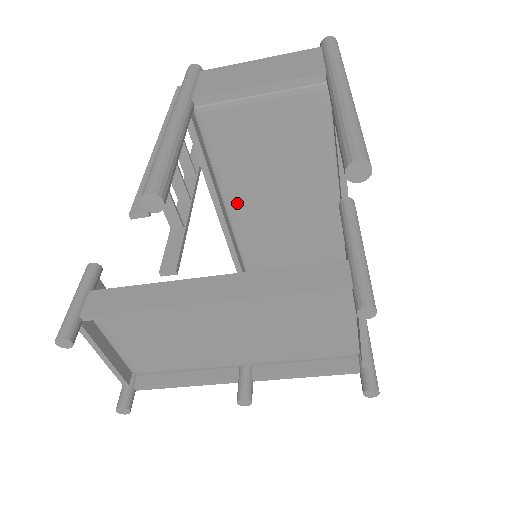
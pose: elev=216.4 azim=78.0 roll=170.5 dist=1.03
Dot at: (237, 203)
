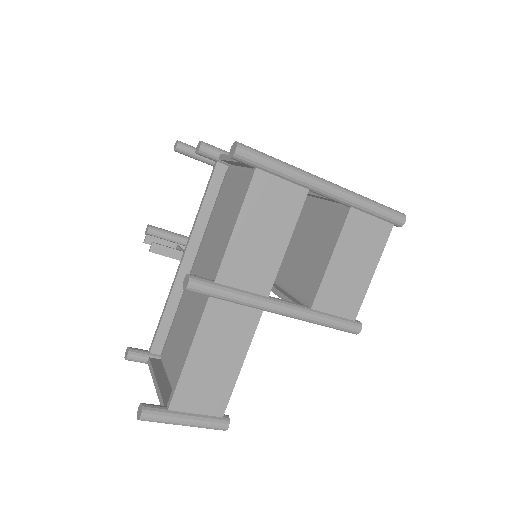
Dot at: occluded
